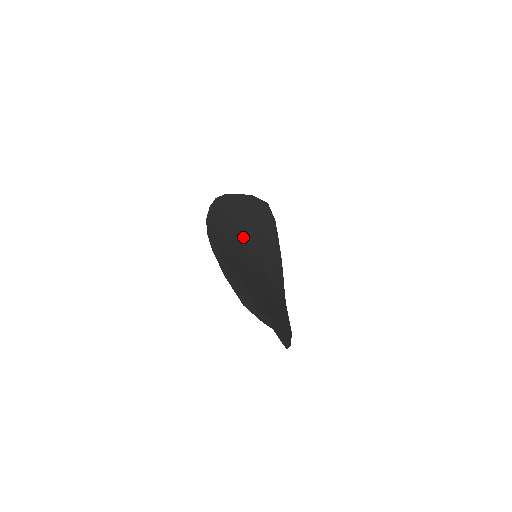
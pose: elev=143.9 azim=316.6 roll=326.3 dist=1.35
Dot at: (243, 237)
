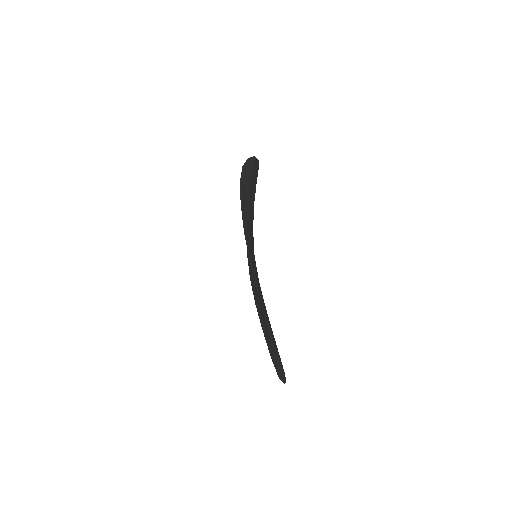
Dot at: (251, 233)
